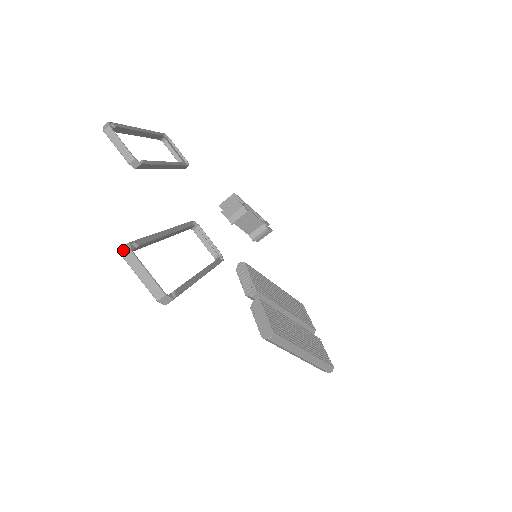
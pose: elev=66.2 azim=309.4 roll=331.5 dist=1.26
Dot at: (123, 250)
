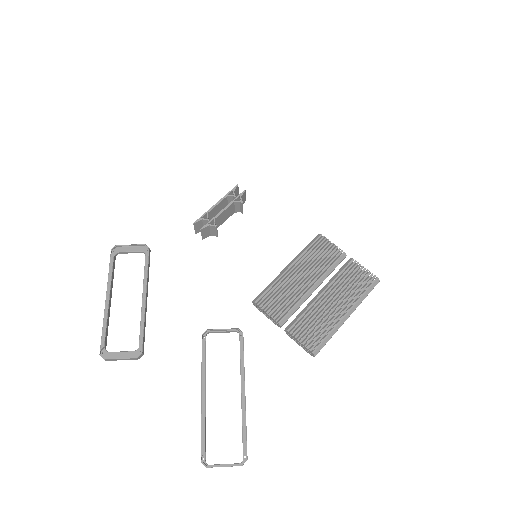
Dot at: (203, 464)
